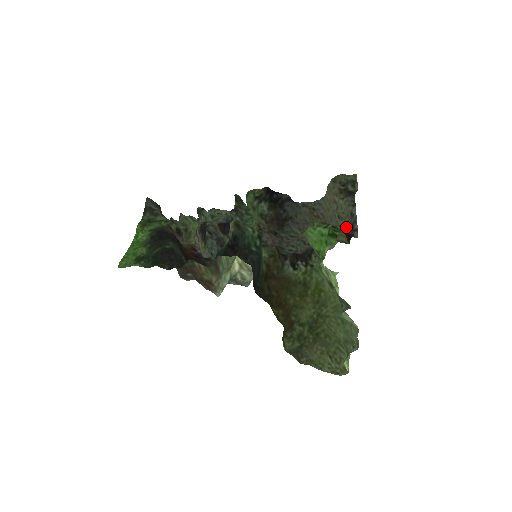
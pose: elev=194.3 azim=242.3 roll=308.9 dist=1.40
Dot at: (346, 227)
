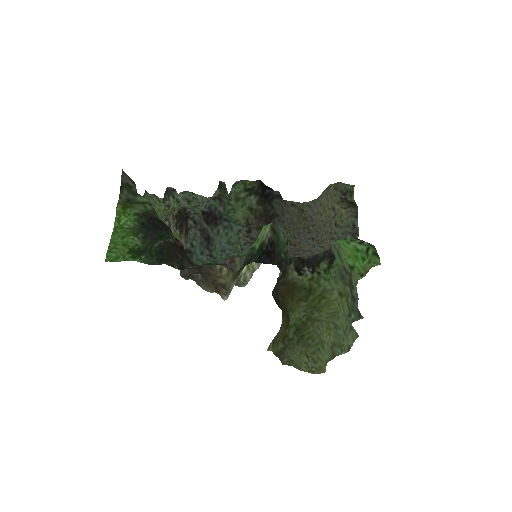
Dot at: (344, 236)
